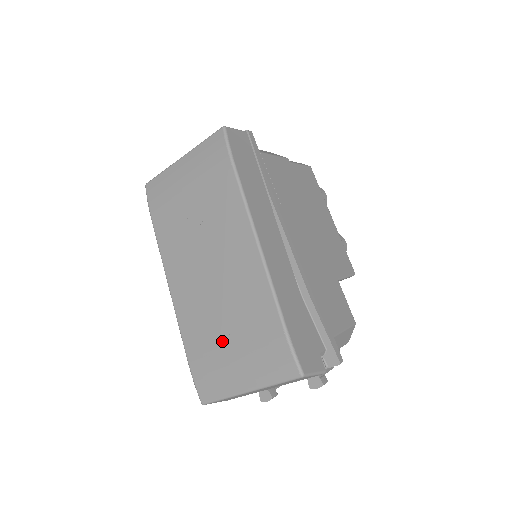
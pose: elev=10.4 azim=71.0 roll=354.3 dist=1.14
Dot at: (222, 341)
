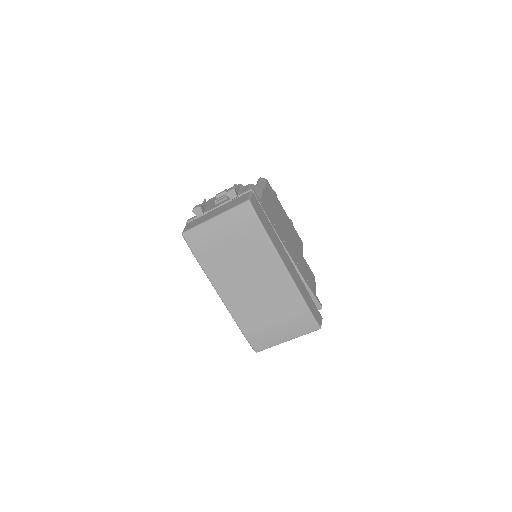
Dot at: (268, 321)
